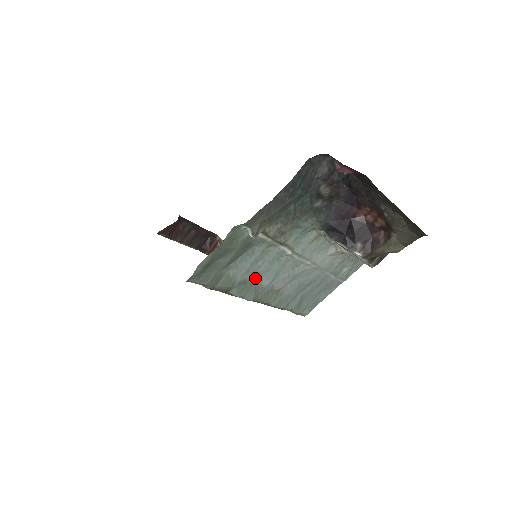
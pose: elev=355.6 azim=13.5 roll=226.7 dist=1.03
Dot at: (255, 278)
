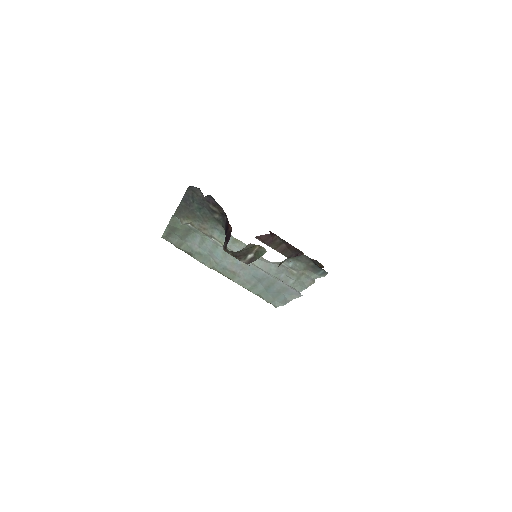
Dot at: (208, 254)
